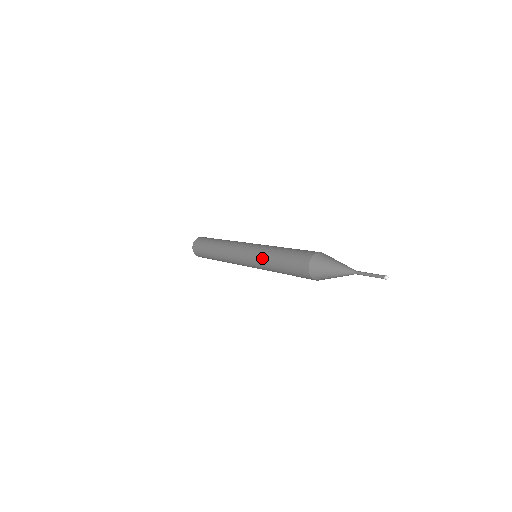
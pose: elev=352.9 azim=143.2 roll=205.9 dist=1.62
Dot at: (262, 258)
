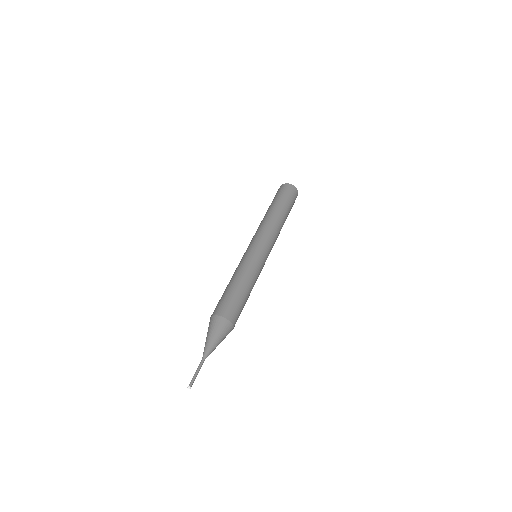
Dot at: occluded
